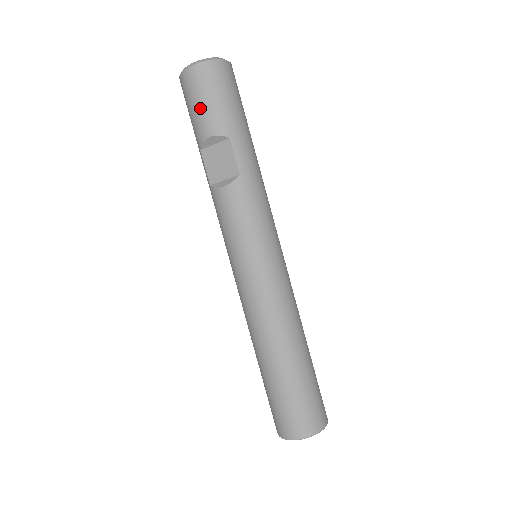
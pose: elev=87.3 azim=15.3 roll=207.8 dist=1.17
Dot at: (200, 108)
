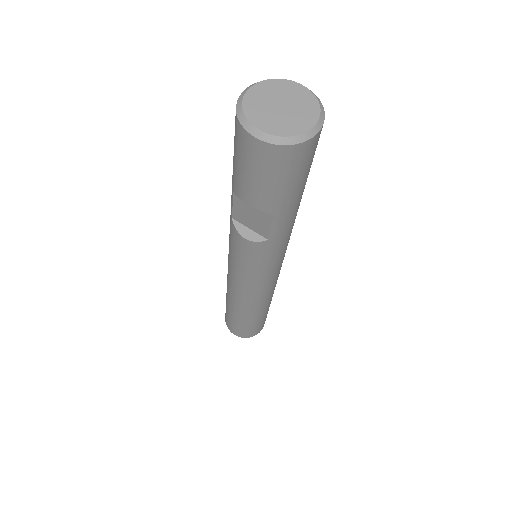
Dot at: (250, 179)
